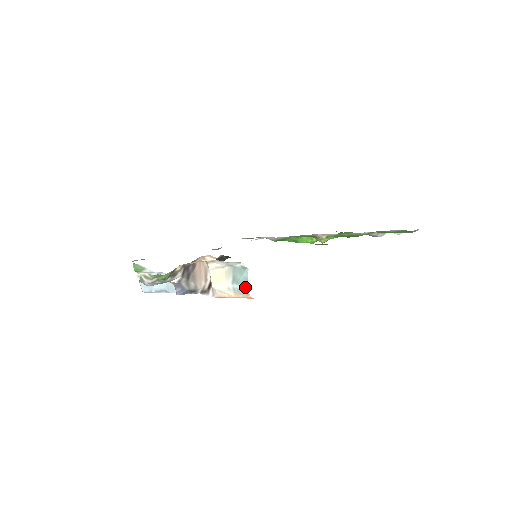
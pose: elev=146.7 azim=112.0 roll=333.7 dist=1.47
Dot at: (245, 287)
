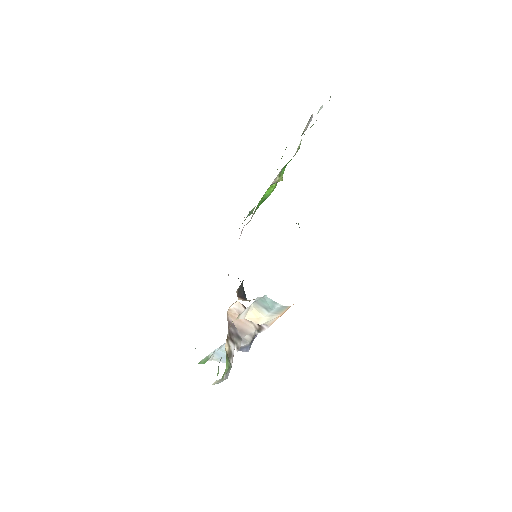
Dot at: (279, 306)
